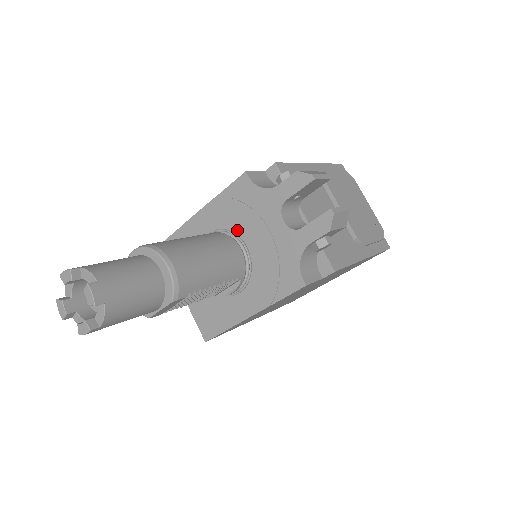
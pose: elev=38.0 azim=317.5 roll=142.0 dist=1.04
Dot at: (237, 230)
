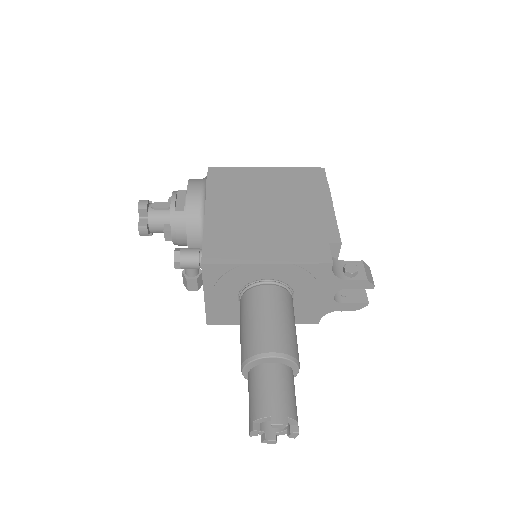
Dot at: (295, 287)
